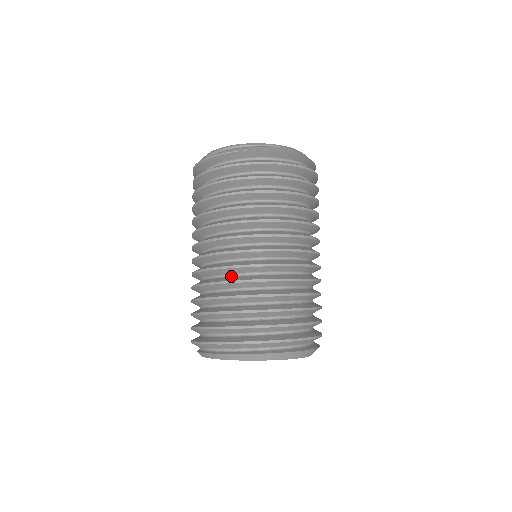
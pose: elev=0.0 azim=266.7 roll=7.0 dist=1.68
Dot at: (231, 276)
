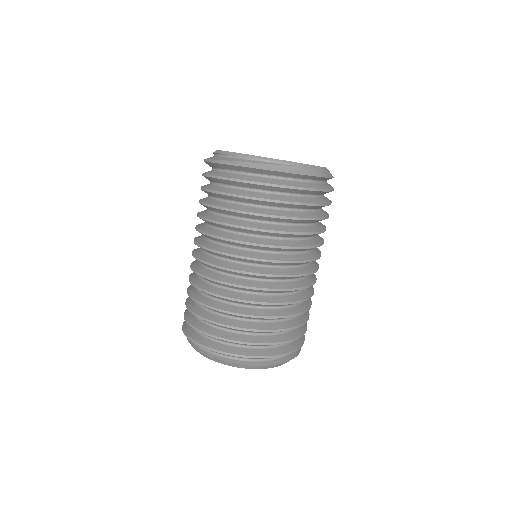
Dot at: (216, 286)
